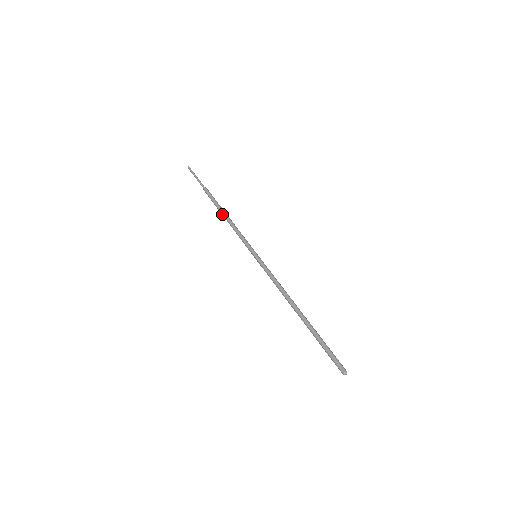
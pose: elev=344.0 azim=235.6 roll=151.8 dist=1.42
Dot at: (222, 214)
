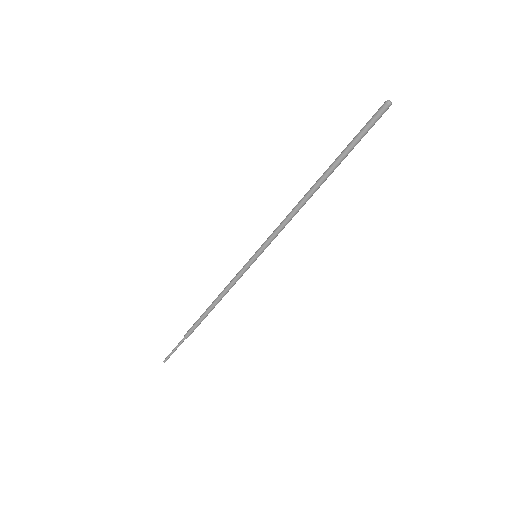
Dot at: (209, 306)
